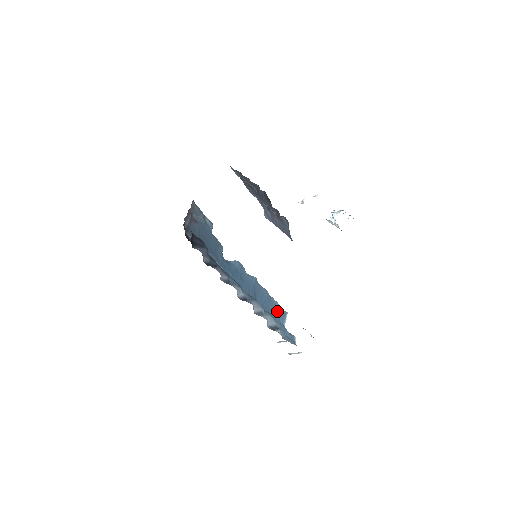
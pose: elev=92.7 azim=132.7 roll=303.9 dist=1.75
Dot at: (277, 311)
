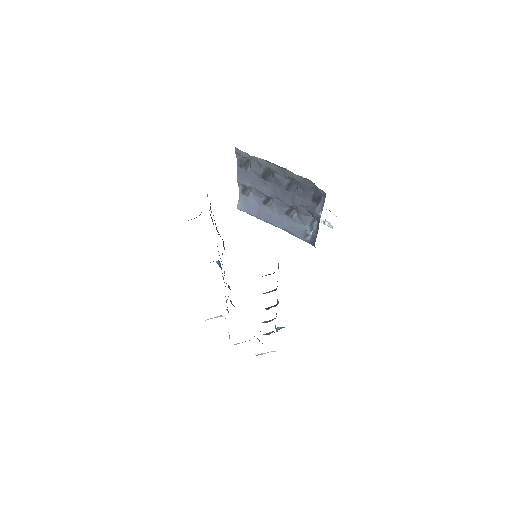
Dot at: occluded
